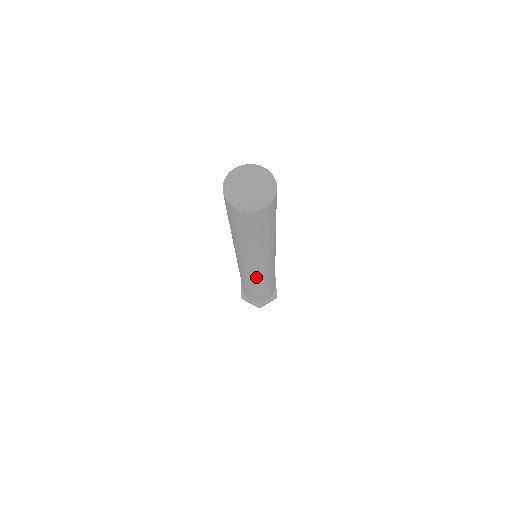
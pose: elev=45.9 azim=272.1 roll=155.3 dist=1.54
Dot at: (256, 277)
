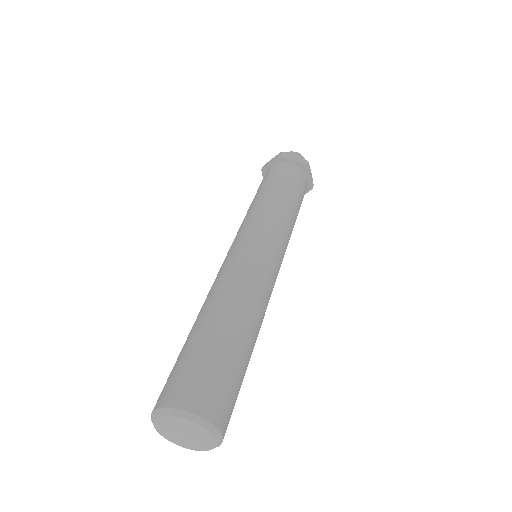
Dot at: occluded
